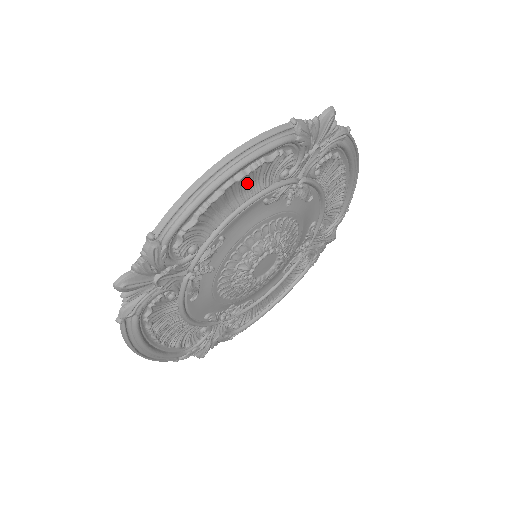
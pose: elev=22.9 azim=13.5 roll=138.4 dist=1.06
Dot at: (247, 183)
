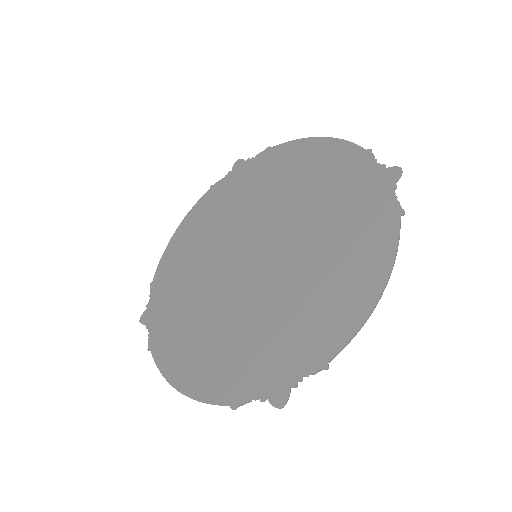
Dot at: (351, 265)
